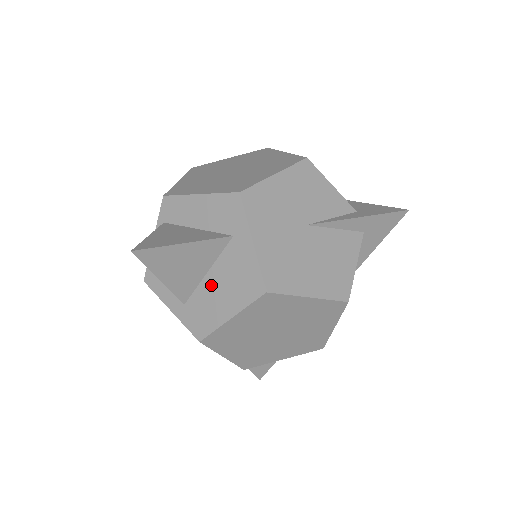
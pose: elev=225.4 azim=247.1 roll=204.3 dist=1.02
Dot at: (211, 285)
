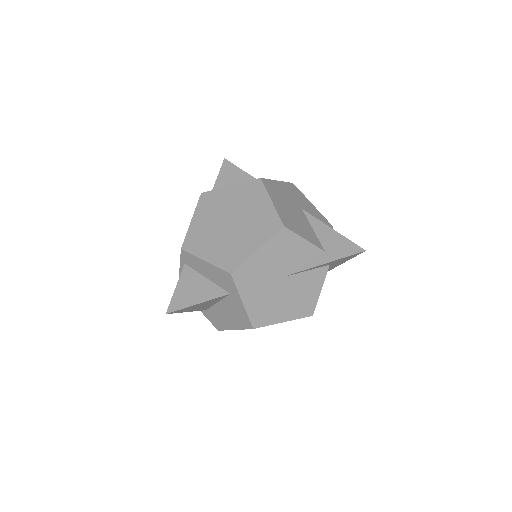
Dot at: (220, 310)
